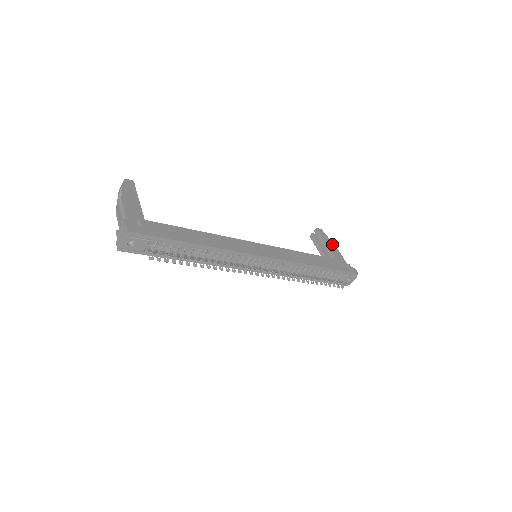
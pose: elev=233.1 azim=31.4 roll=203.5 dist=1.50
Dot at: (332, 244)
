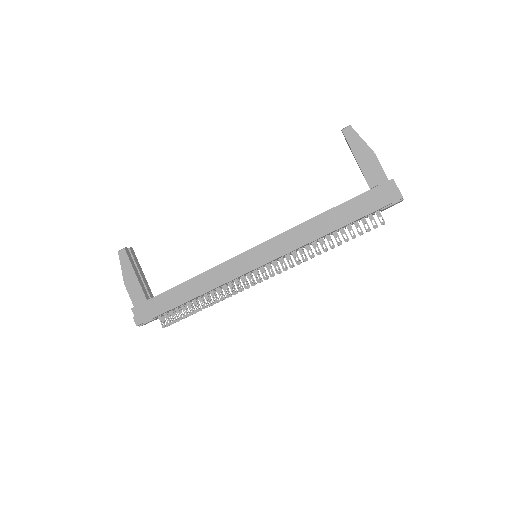
Dot at: (366, 151)
